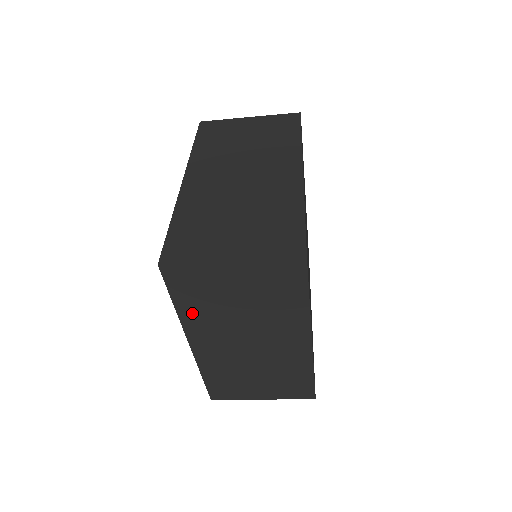
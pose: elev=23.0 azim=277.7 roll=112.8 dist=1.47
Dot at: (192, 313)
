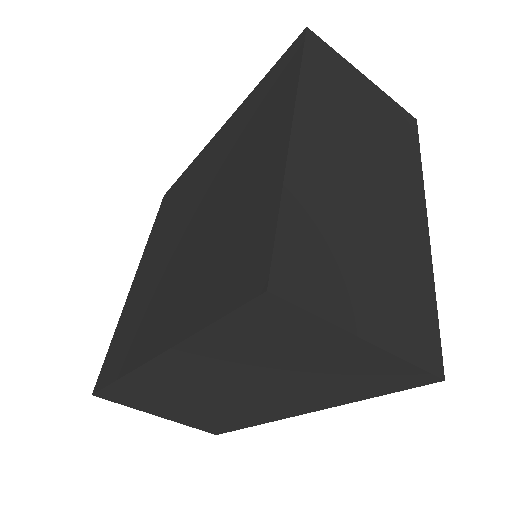
Dot at: (315, 90)
